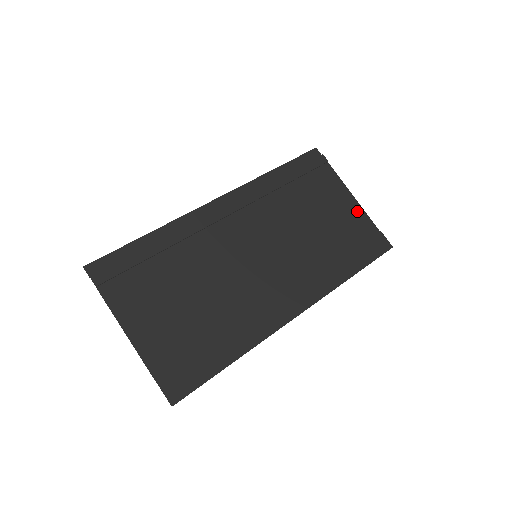
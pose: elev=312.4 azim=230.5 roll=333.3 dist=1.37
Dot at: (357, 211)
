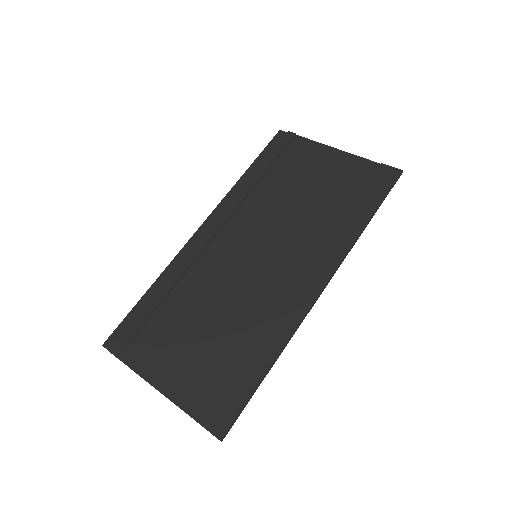
Dot at: (346, 160)
